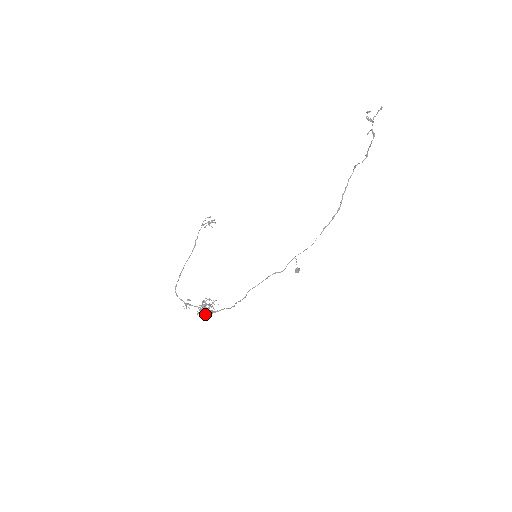
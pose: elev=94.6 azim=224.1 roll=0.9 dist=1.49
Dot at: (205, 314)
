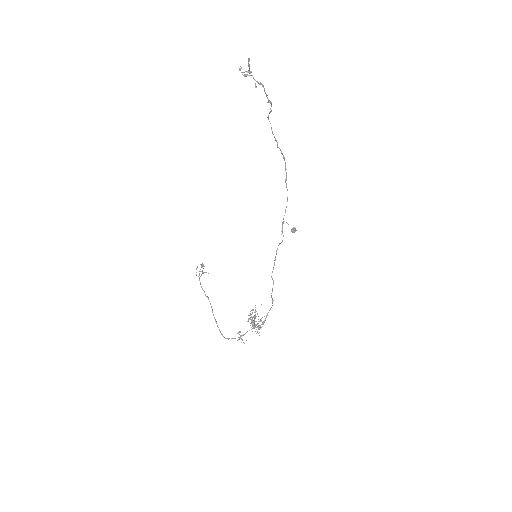
Dot at: occluded
